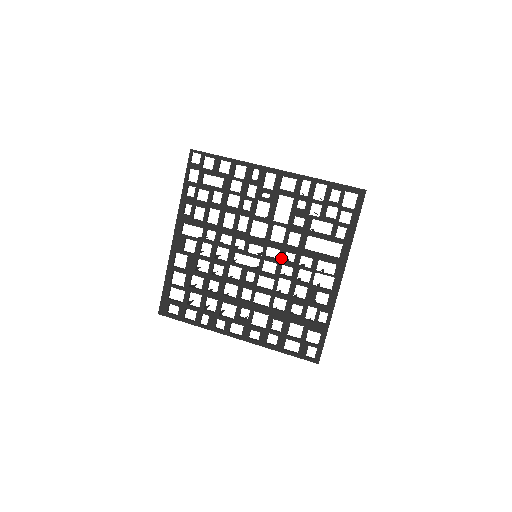
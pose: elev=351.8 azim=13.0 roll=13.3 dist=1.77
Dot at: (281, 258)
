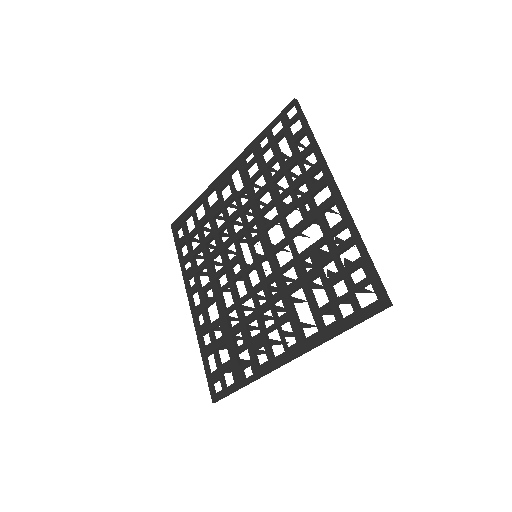
Dot at: (267, 280)
